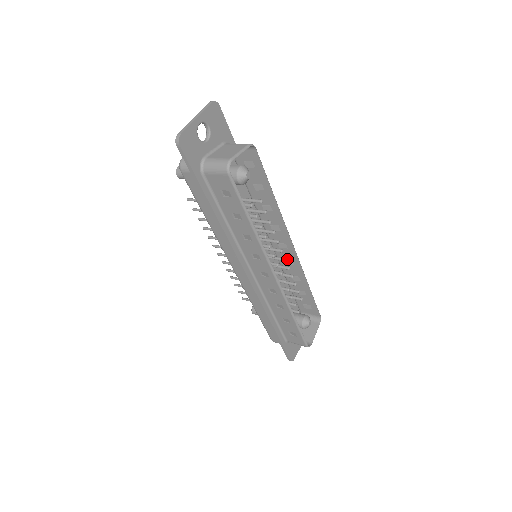
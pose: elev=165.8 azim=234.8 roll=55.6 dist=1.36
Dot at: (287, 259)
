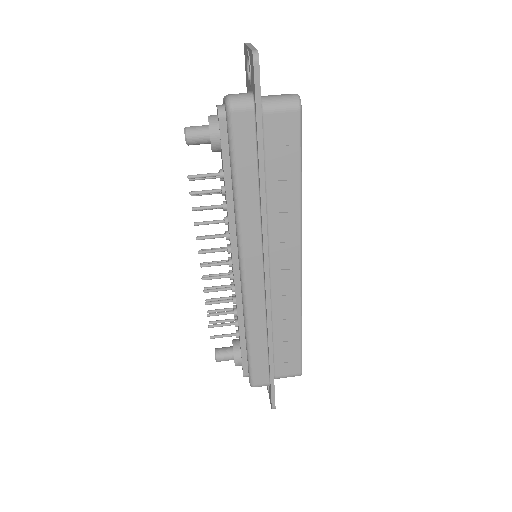
Dot at: occluded
